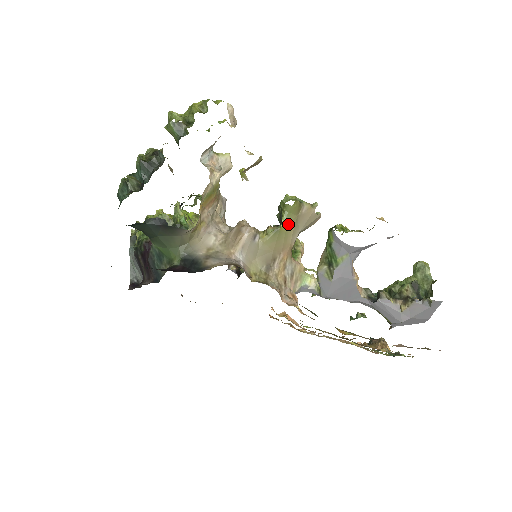
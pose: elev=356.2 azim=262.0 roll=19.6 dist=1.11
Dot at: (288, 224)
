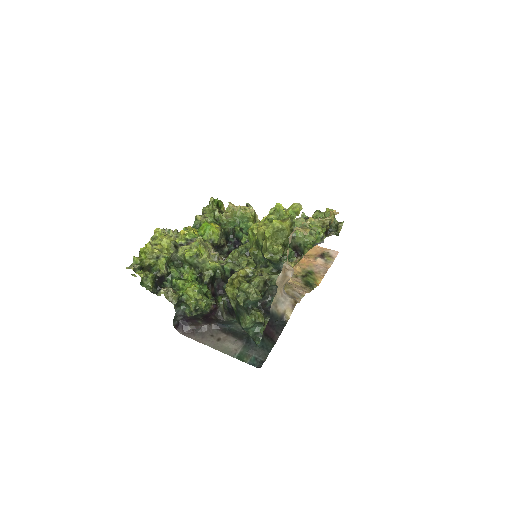
Dot at: (305, 252)
